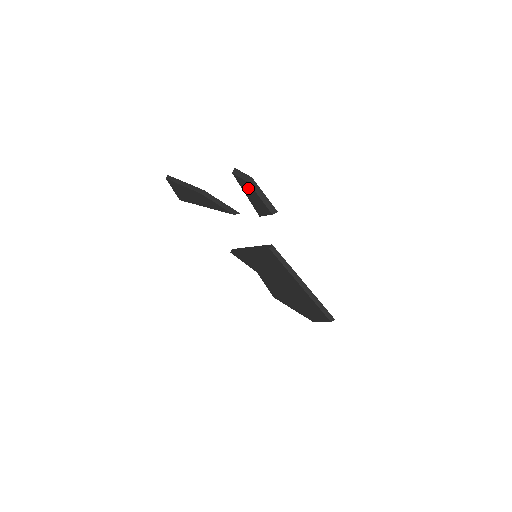
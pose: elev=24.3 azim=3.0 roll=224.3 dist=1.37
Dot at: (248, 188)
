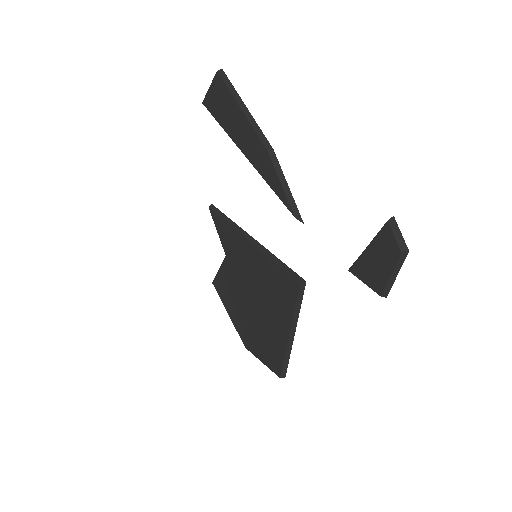
Dot at: (388, 252)
